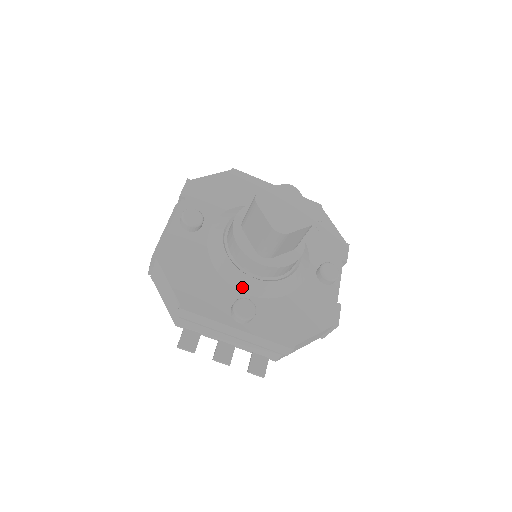
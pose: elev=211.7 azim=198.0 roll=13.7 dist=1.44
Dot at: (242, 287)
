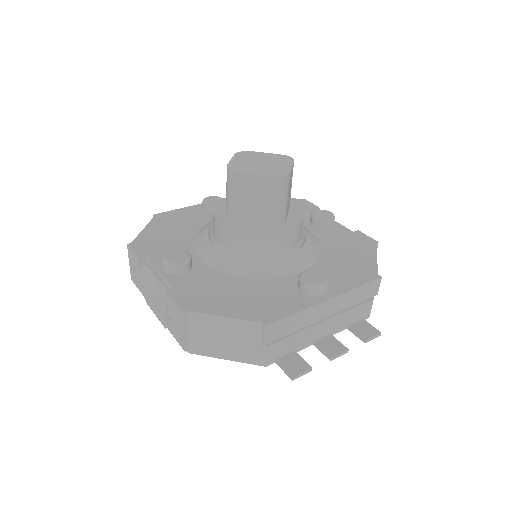
Dot at: (286, 271)
